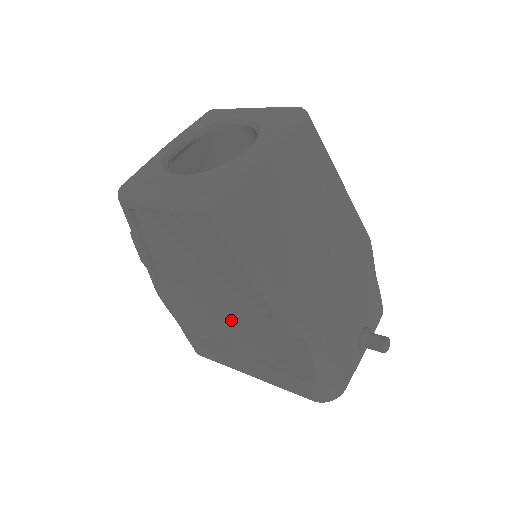
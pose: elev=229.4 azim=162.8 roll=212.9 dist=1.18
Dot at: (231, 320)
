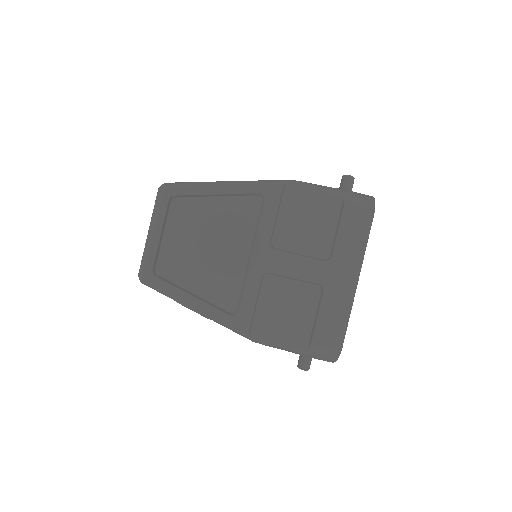
Dot at: (274, 249)
